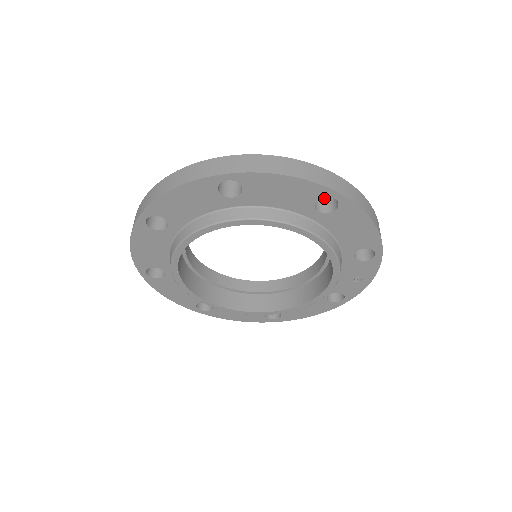
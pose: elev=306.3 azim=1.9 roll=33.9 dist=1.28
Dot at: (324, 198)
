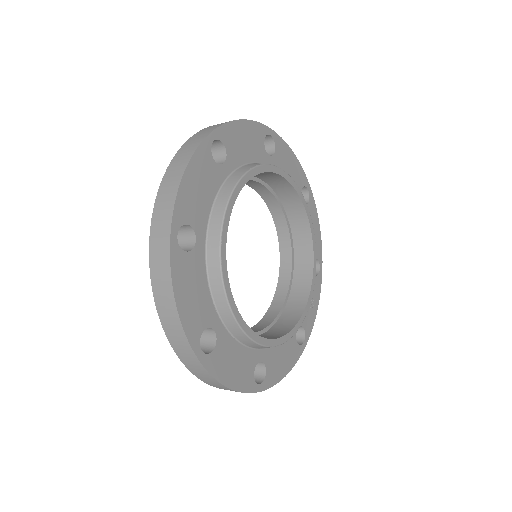
Dot at: occluded
